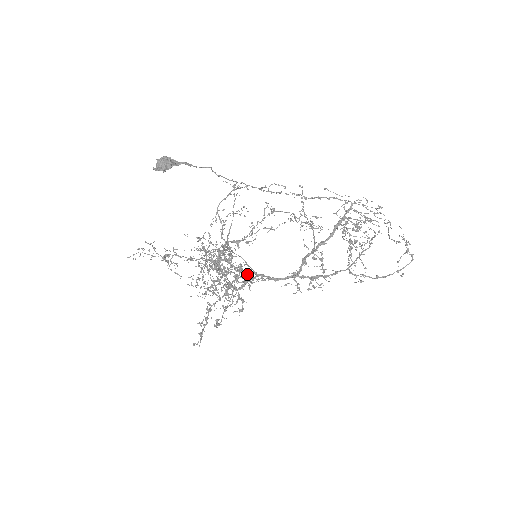
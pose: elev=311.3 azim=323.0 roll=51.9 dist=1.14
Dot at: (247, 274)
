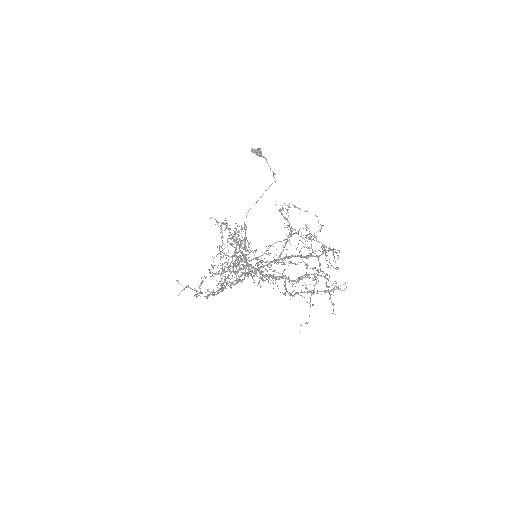
Dot at: occluded
